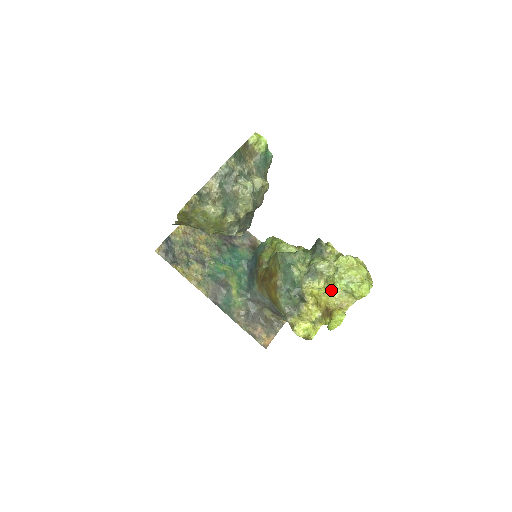
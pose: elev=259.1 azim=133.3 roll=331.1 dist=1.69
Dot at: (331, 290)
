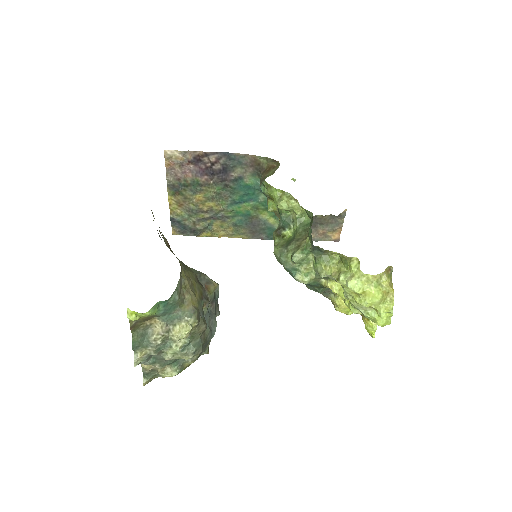
Dot at: (348, 307)
